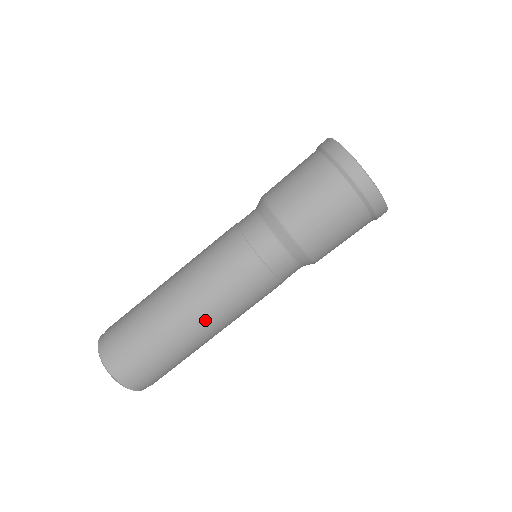
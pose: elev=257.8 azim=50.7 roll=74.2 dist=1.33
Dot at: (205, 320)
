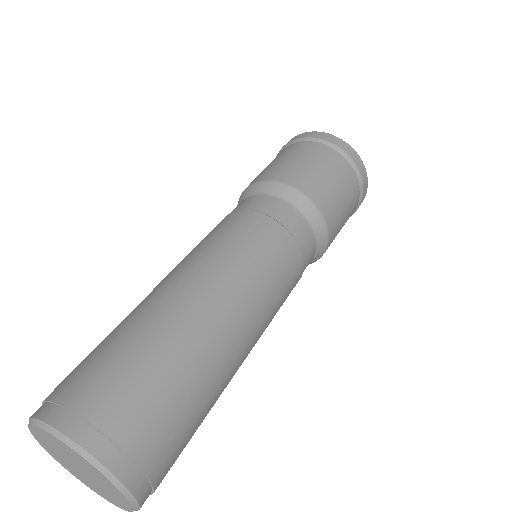
Dot at: (248, 332)
